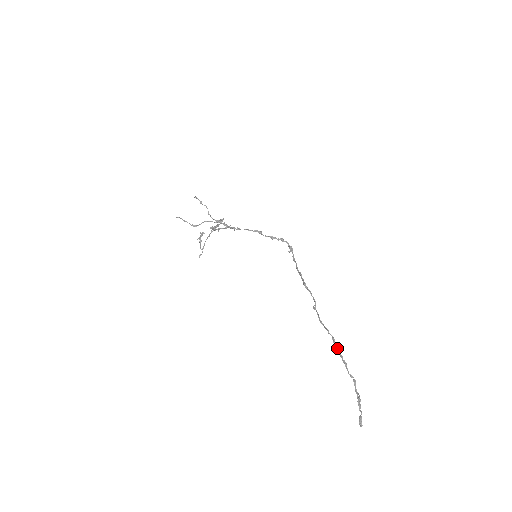
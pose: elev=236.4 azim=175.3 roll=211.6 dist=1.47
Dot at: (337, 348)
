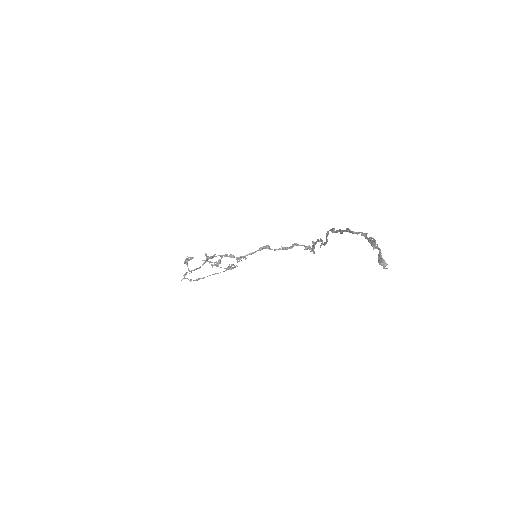
Dot at: (337, 231)
